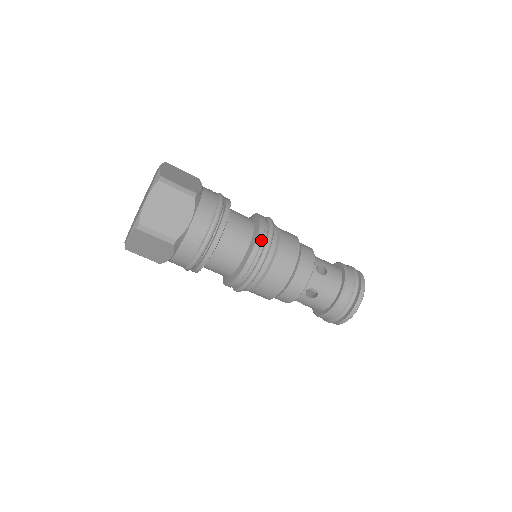
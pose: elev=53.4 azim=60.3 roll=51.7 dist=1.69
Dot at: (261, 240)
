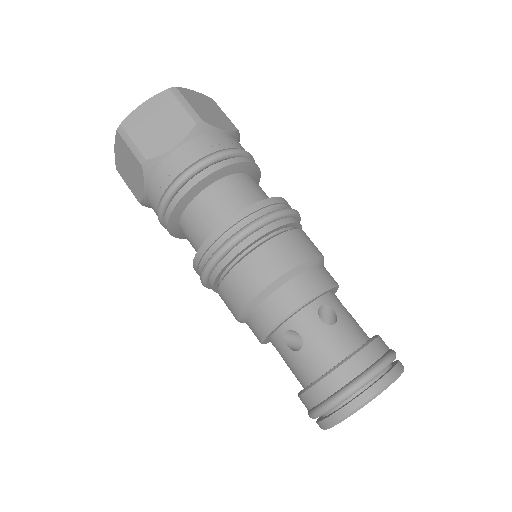
Dot at: (249, 213)
